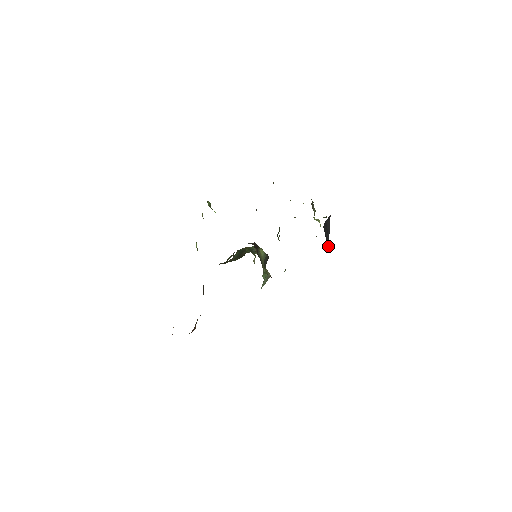
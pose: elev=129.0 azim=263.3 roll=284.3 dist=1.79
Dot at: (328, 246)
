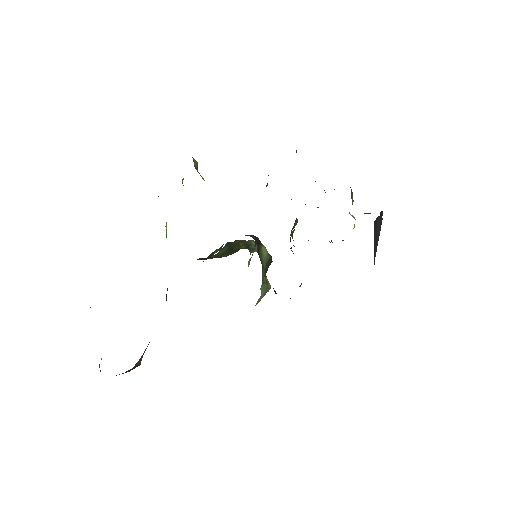
Dot at: (374, 258)
